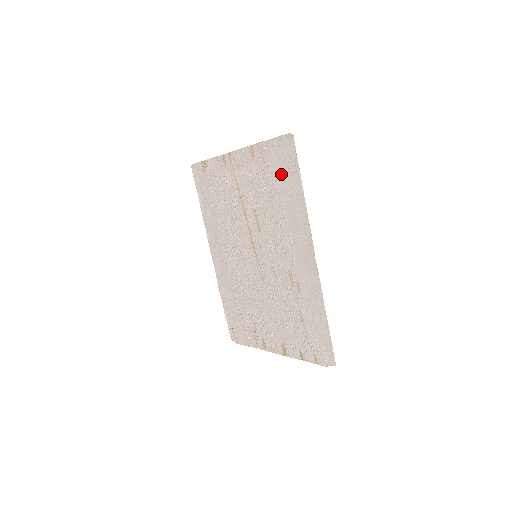
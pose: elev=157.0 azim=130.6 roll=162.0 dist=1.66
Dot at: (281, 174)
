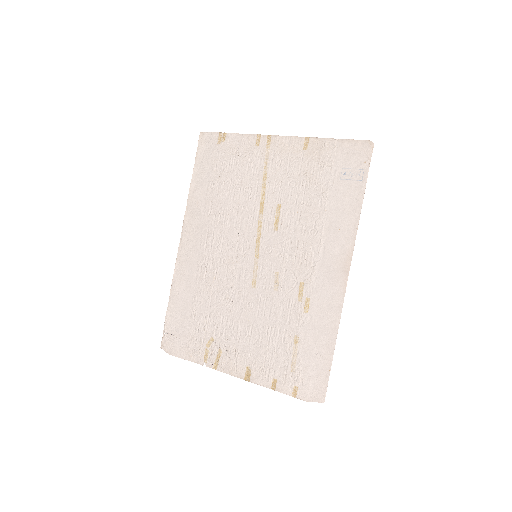
Dot at: (338, 178)
